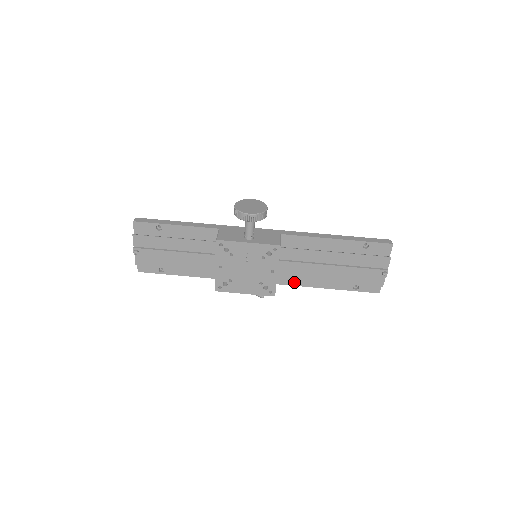
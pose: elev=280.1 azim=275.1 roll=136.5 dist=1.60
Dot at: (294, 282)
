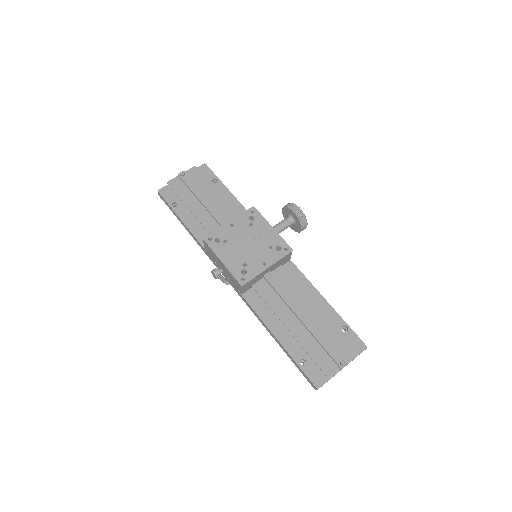
Dot at: (257, 307)
